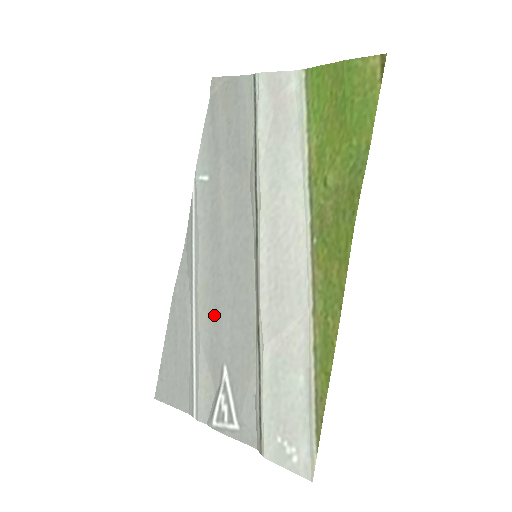
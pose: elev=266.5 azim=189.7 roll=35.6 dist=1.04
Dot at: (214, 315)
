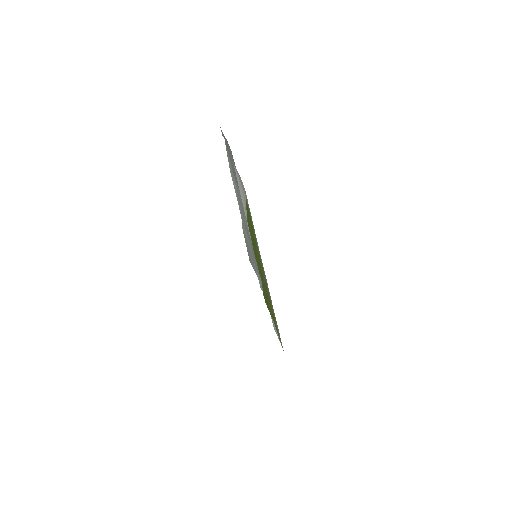
Dot at: (254, 258)
